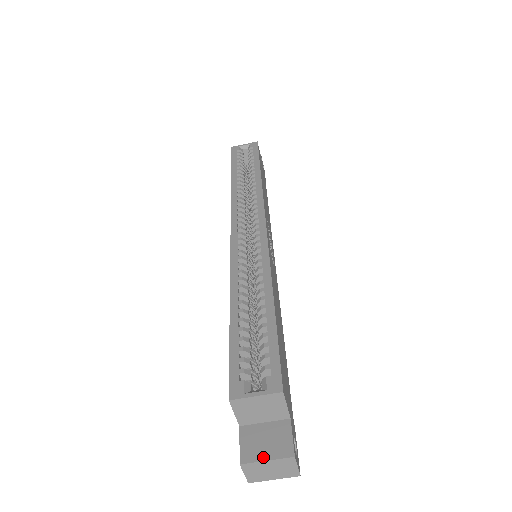
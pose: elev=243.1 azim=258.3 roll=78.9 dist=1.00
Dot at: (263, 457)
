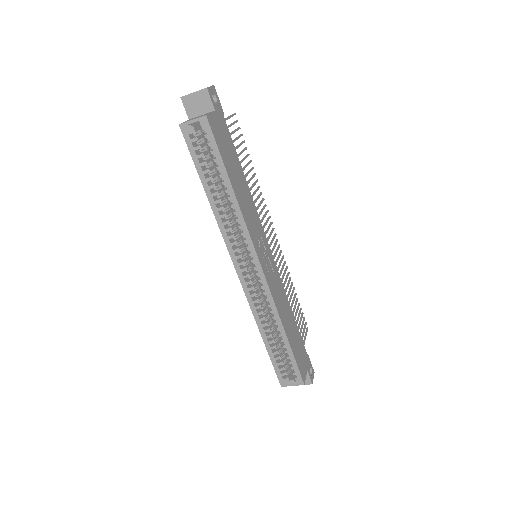
Dot at: occluded
